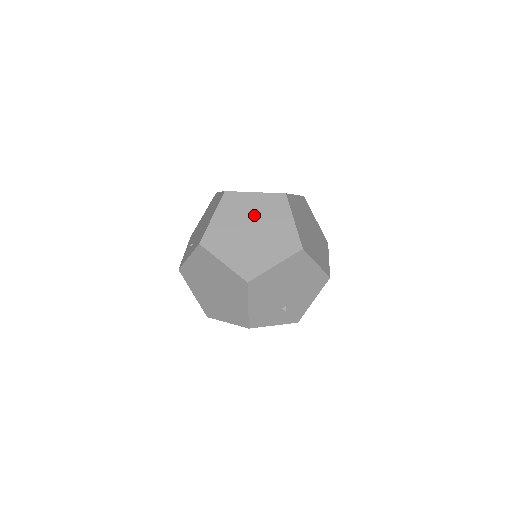
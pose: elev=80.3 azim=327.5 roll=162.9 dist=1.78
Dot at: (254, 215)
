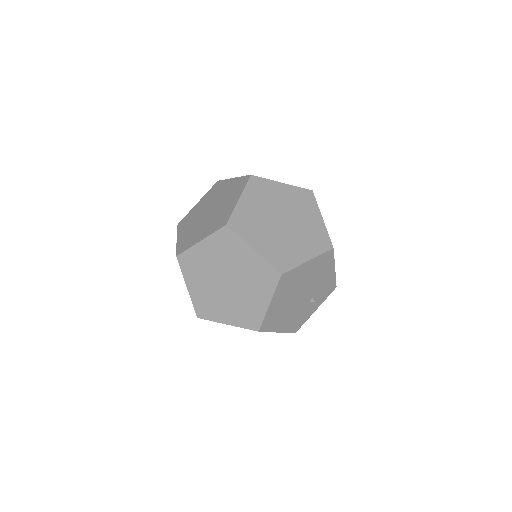
Dot at: (217, 265)
